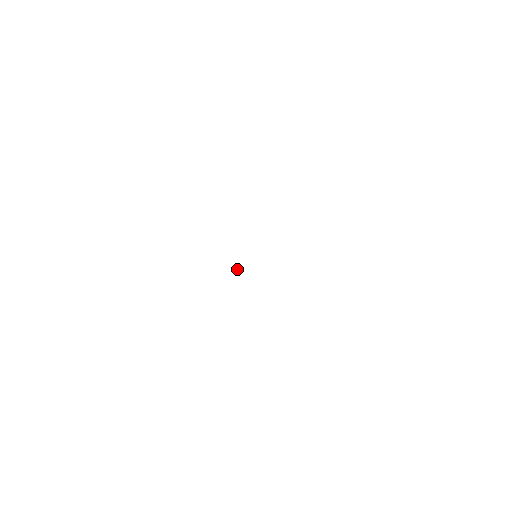
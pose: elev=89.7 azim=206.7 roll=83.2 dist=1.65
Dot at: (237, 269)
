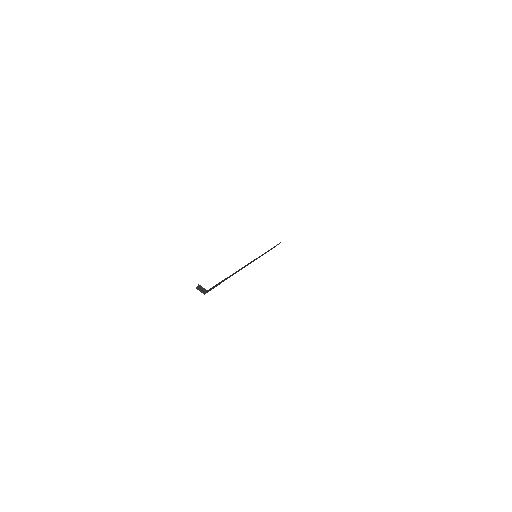
Dot at: (204, 292)
